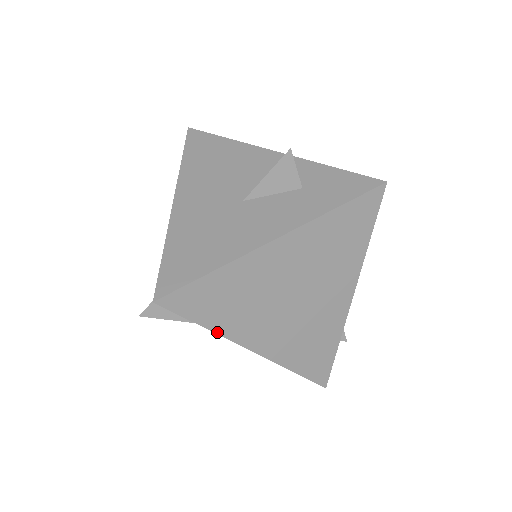
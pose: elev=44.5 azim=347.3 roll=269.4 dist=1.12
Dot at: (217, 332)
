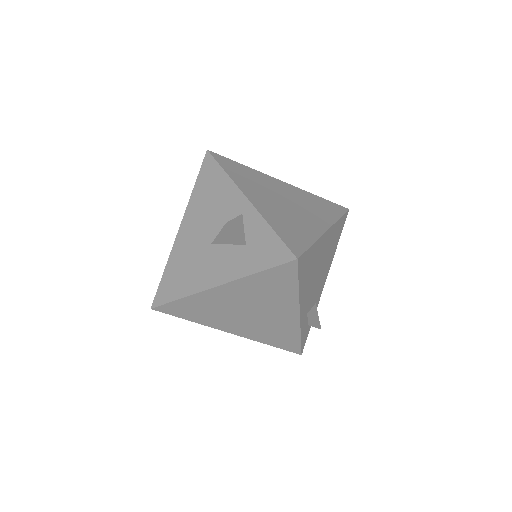
Dot at: (199, 323)
